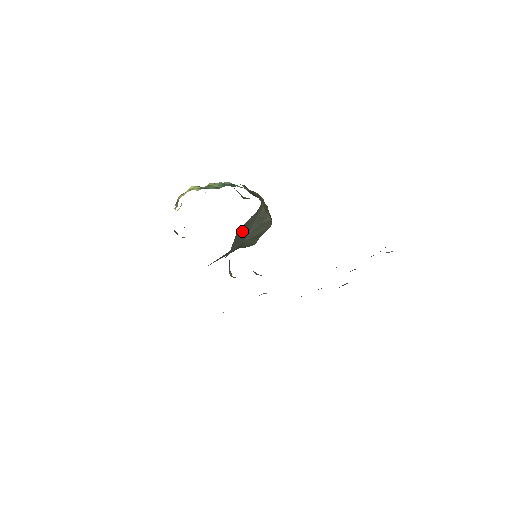
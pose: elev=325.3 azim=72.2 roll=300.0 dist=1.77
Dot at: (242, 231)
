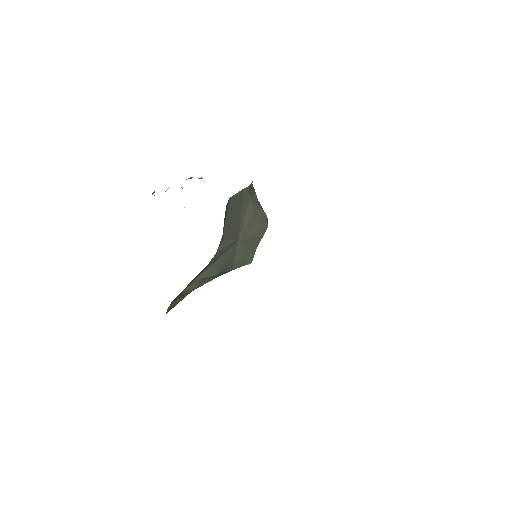
Dot at: (235, 208)
